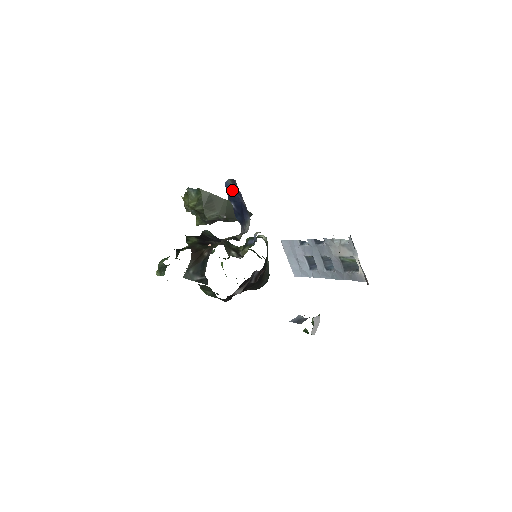
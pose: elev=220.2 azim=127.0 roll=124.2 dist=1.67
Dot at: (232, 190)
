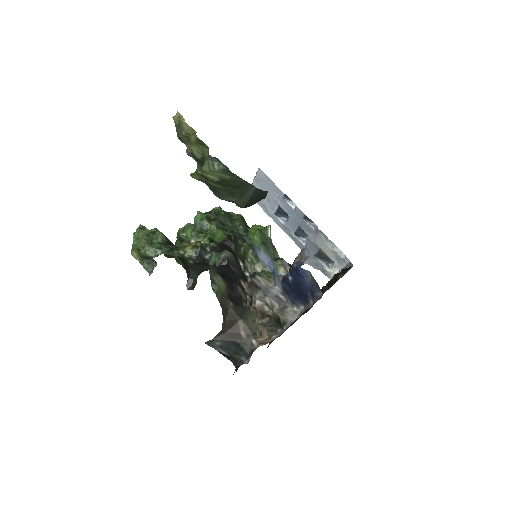
Dot at: (305, 280)
